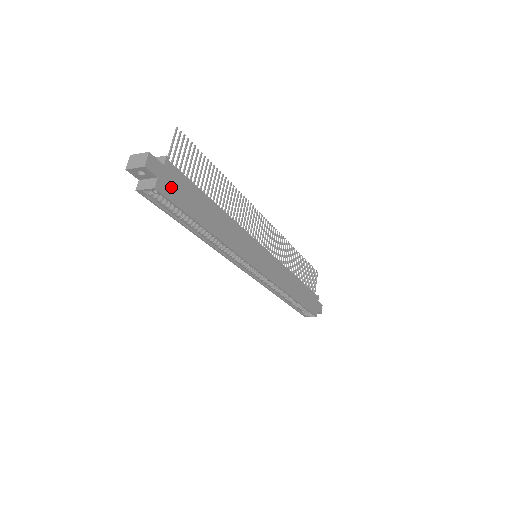
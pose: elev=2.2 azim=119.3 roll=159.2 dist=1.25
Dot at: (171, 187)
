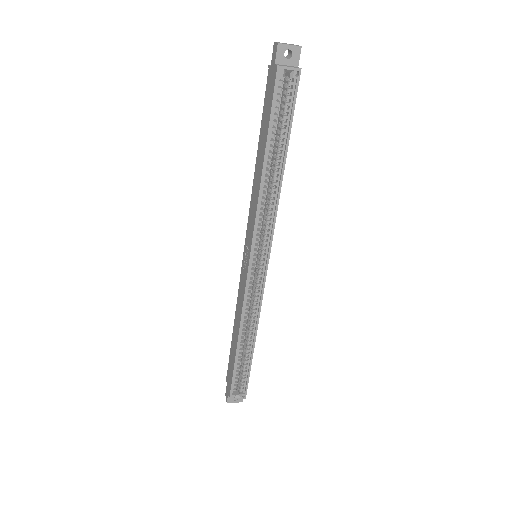
Dot at: occluded
